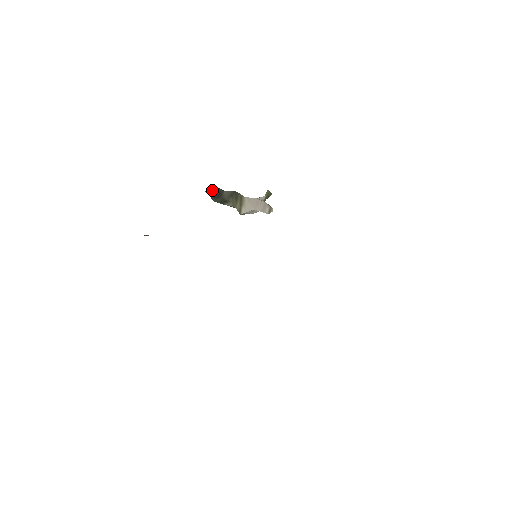
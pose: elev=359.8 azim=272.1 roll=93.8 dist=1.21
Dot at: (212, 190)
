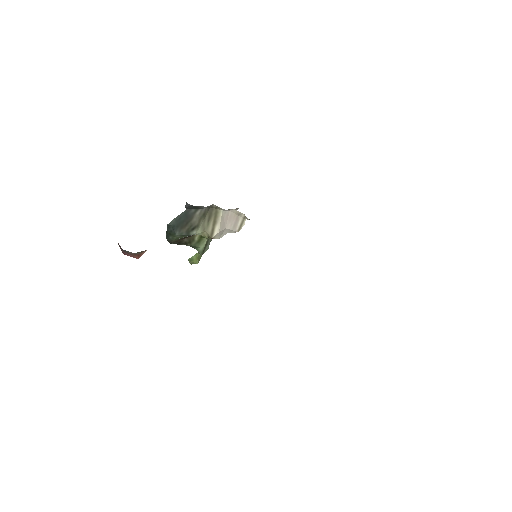
Dot at: (180, 217)
